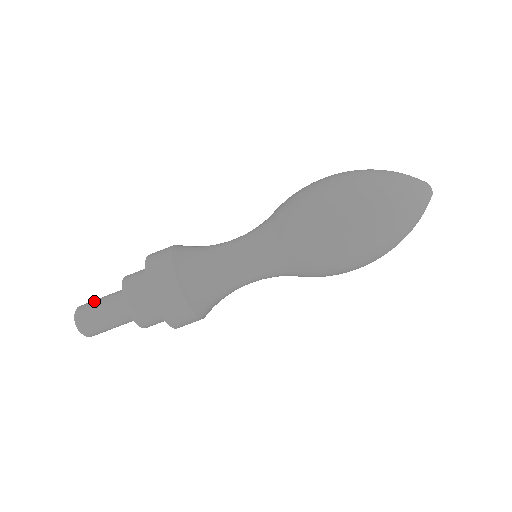
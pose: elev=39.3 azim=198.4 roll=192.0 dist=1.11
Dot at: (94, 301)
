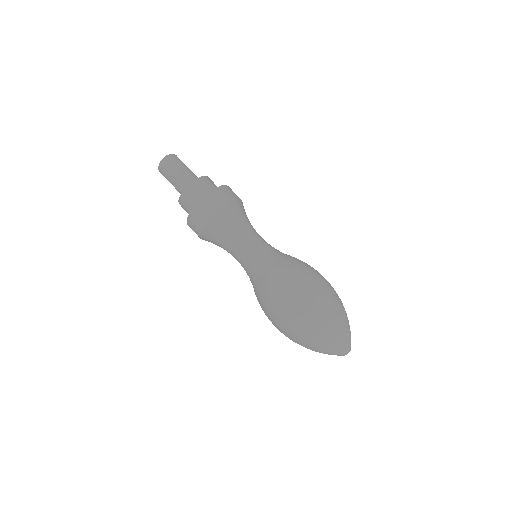
Dot at: (178, 164)
